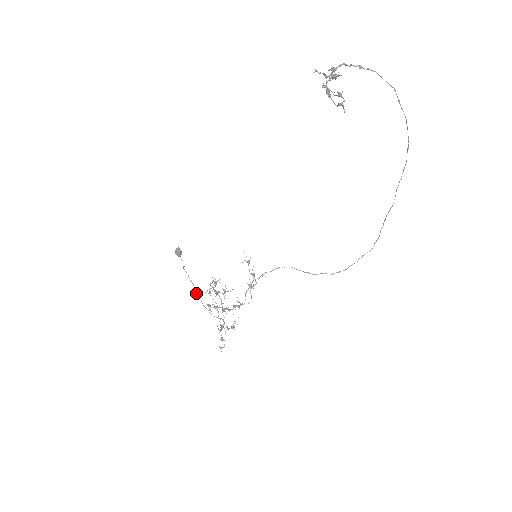
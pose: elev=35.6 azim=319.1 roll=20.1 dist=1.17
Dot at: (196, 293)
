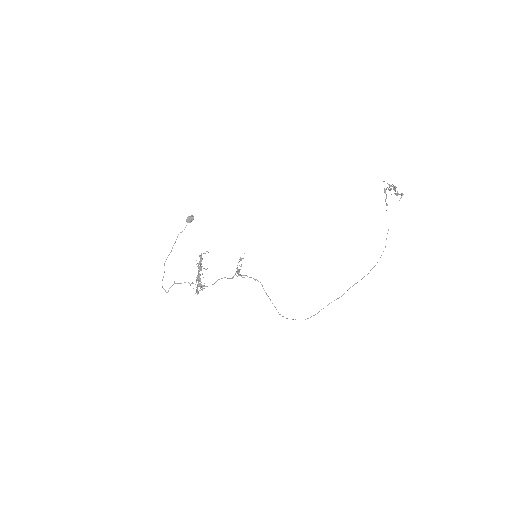
Dot at: (166, 259)
